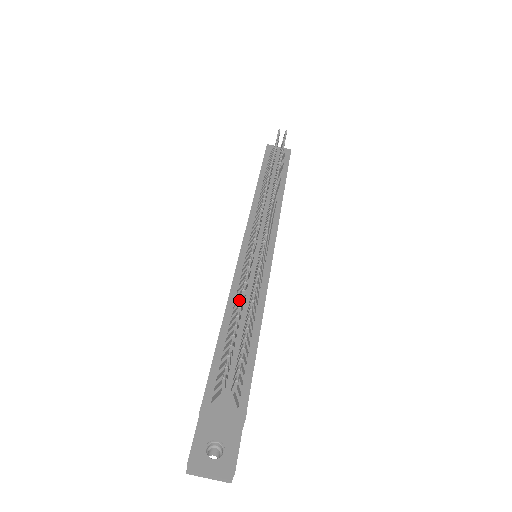
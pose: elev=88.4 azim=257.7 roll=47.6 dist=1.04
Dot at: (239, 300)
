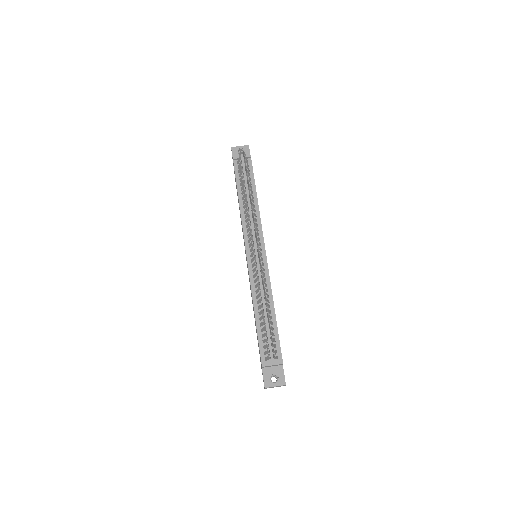
Dot at: (259, 302)
